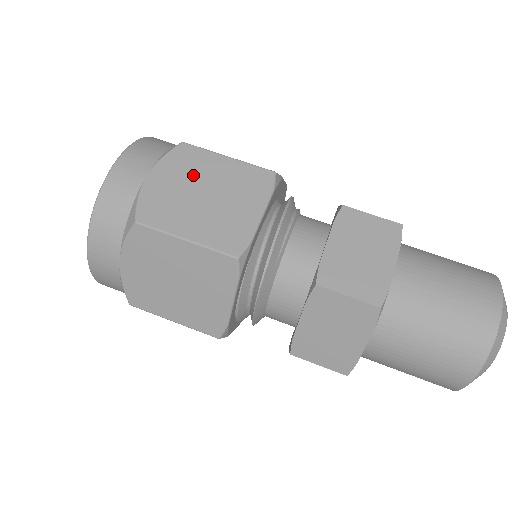
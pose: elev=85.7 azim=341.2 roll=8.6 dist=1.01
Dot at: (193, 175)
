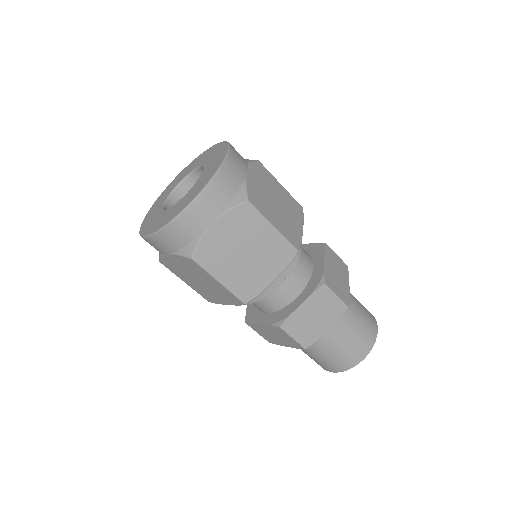
Dot at: (244, 234)
